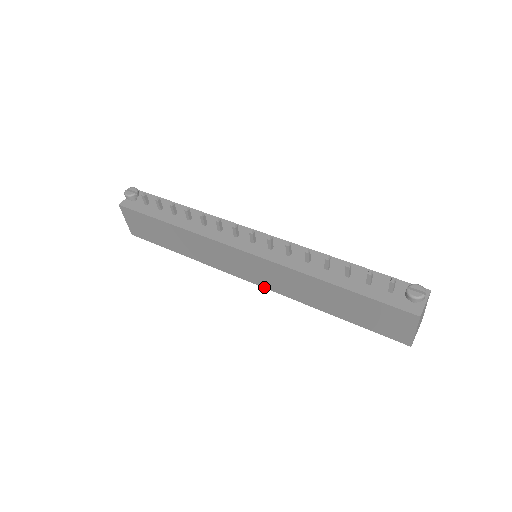
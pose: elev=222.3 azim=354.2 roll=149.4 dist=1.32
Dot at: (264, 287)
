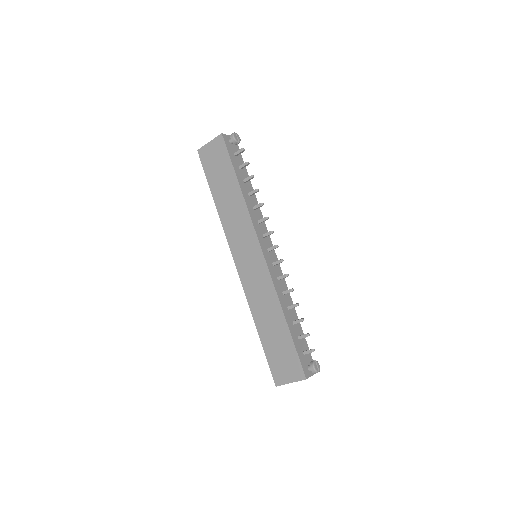
Dot at: (239, 274)
